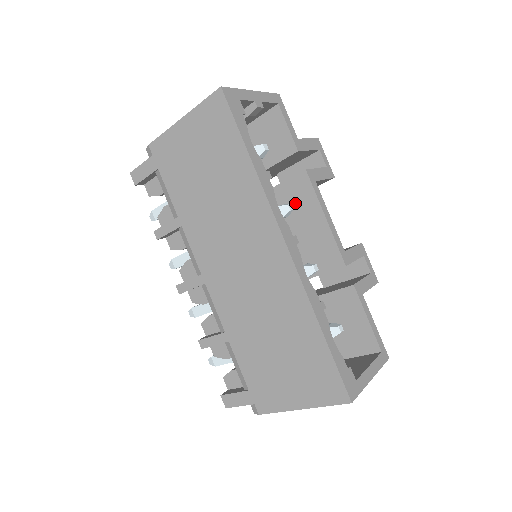
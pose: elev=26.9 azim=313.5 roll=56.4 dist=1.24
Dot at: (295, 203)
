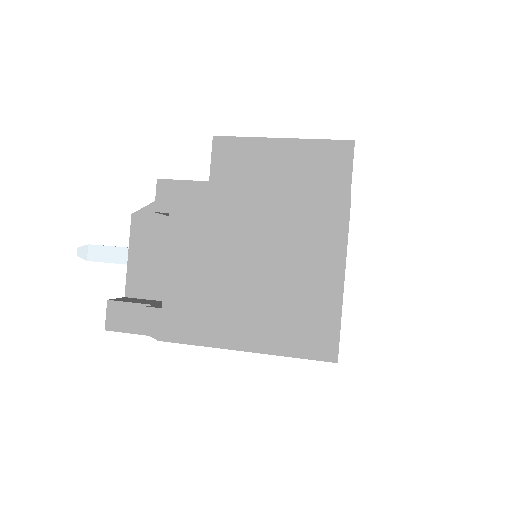
Dot at: occluded
